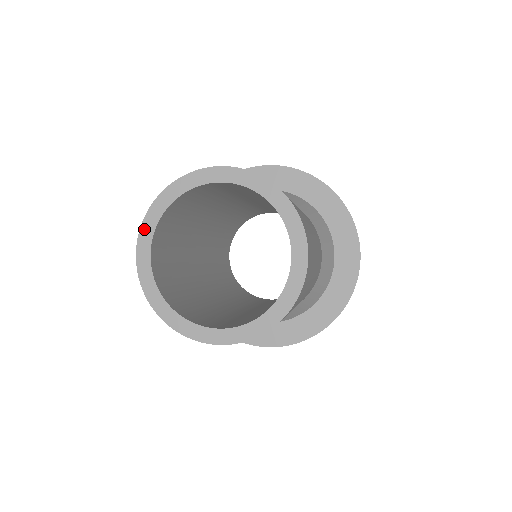
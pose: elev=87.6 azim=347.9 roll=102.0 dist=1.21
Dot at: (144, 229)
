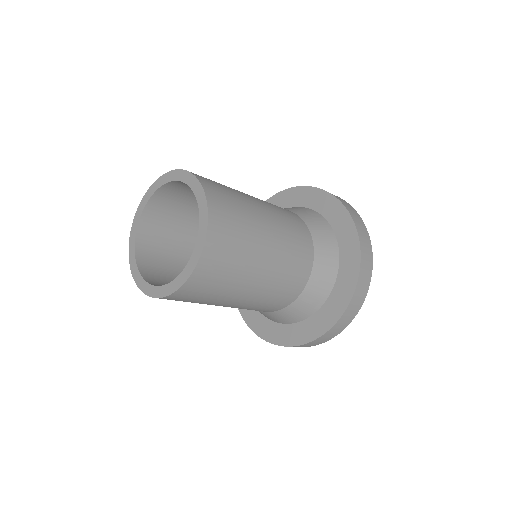
Dot at: (142, 202)
